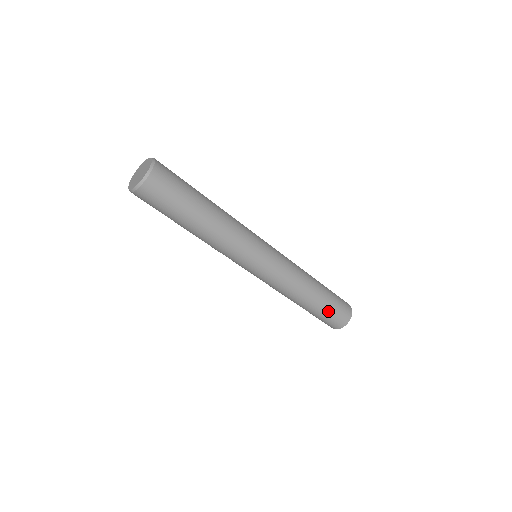
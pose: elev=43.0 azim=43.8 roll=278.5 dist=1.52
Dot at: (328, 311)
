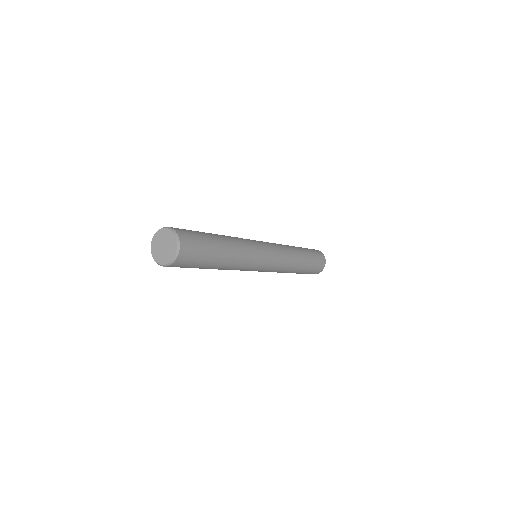
Dot at: (305, 273)
